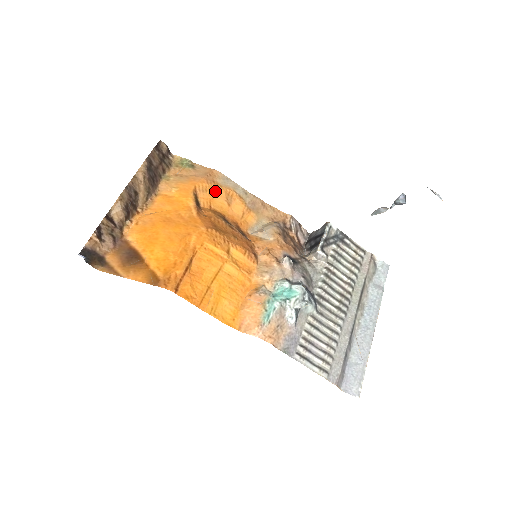
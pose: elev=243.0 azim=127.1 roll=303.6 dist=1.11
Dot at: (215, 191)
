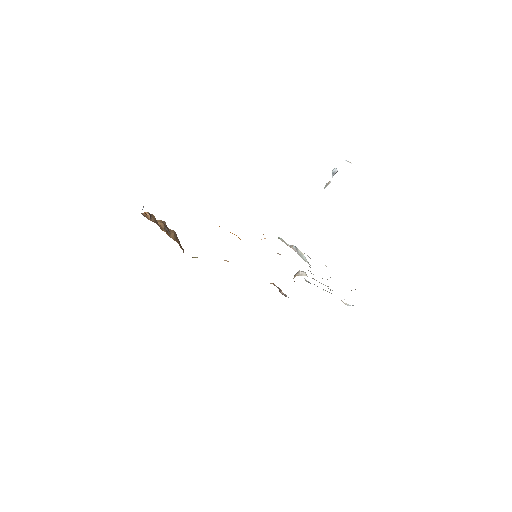
Dot at: occluded
